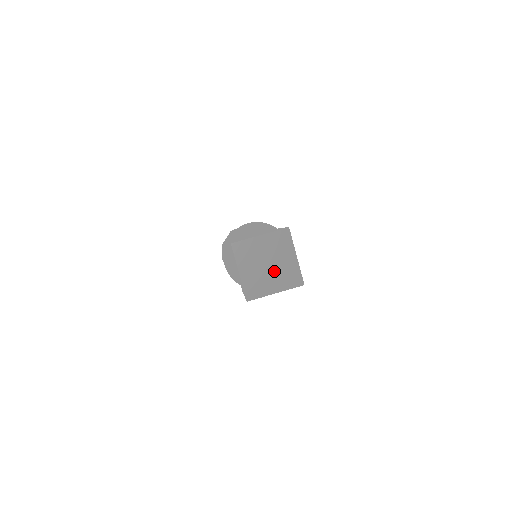
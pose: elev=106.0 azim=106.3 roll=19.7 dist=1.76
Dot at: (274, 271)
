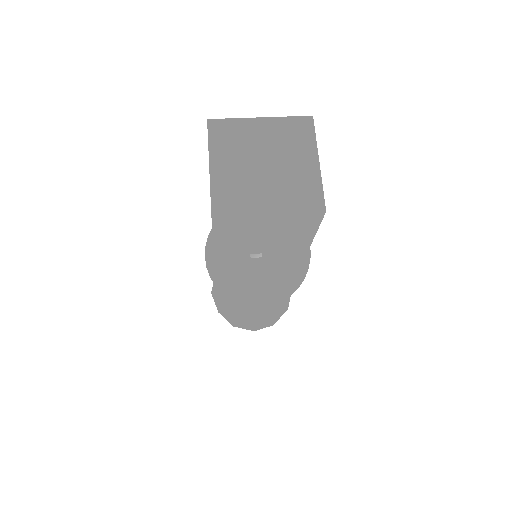
Dot at: (273, 176)
